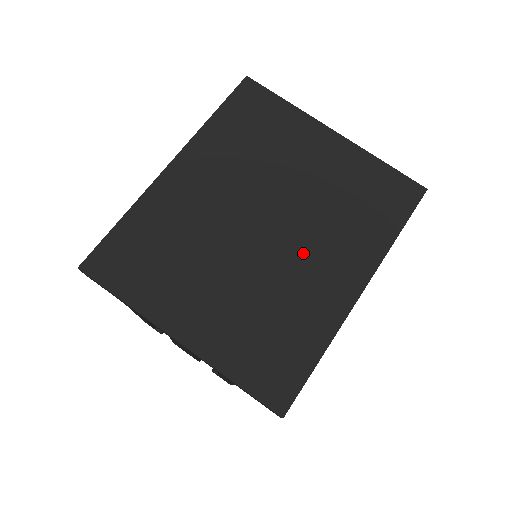
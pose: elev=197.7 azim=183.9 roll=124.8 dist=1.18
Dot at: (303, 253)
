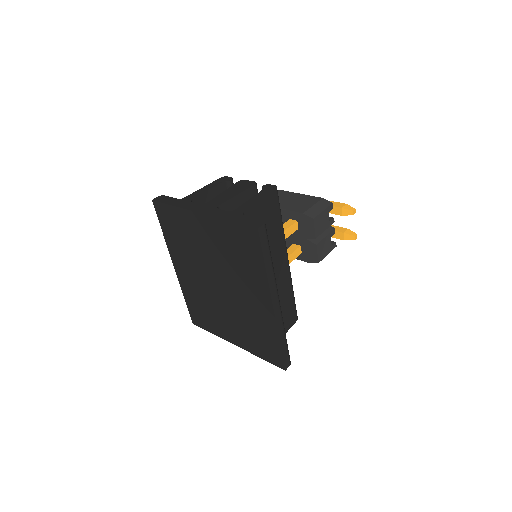
Dot at: (240, 294)
